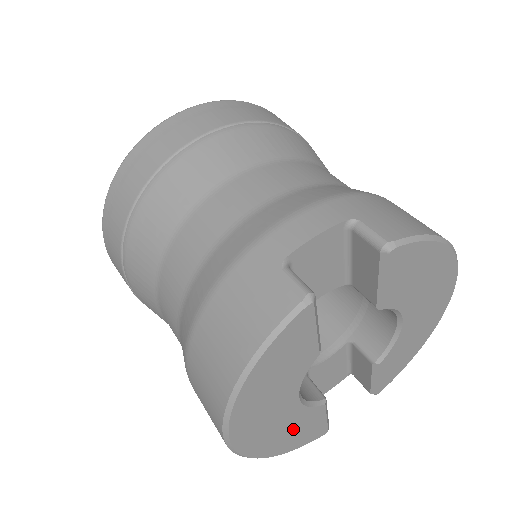
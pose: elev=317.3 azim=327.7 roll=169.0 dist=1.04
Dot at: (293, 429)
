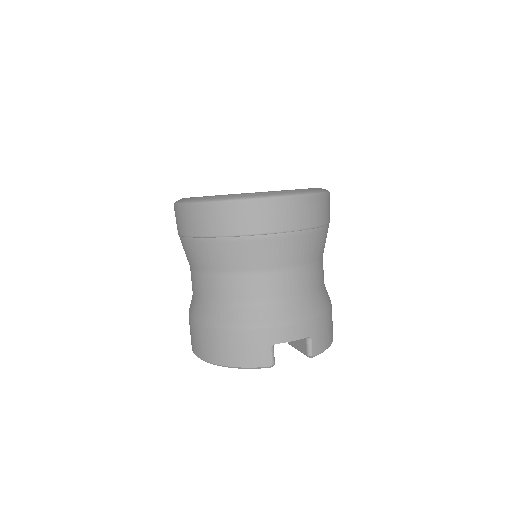
Dot at: occluded
